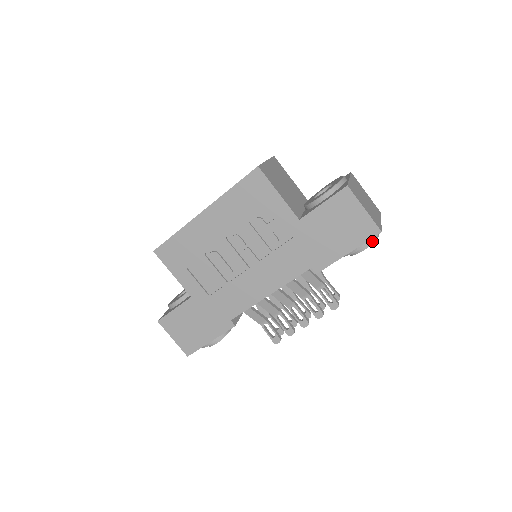
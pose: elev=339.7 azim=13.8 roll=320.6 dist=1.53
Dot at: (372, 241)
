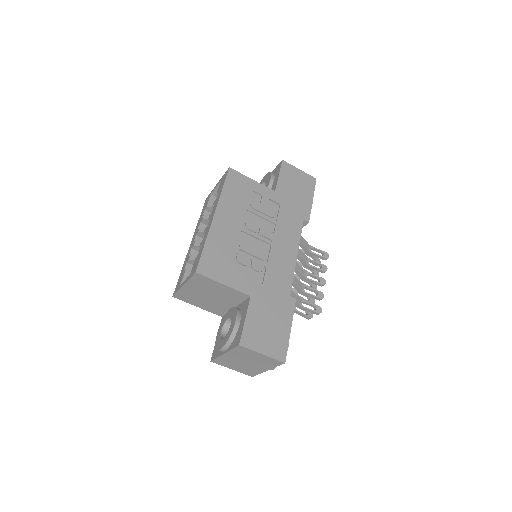
Dot at: occluded
